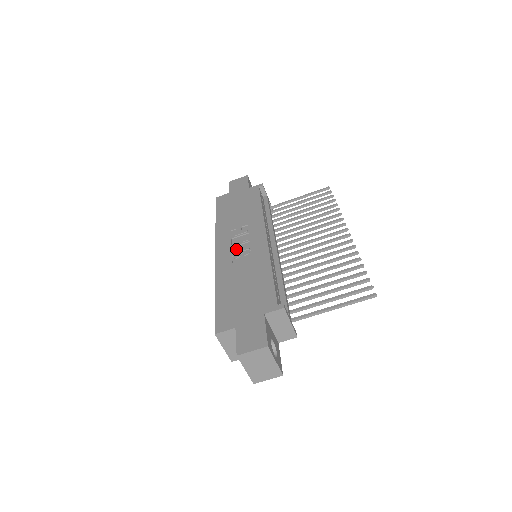
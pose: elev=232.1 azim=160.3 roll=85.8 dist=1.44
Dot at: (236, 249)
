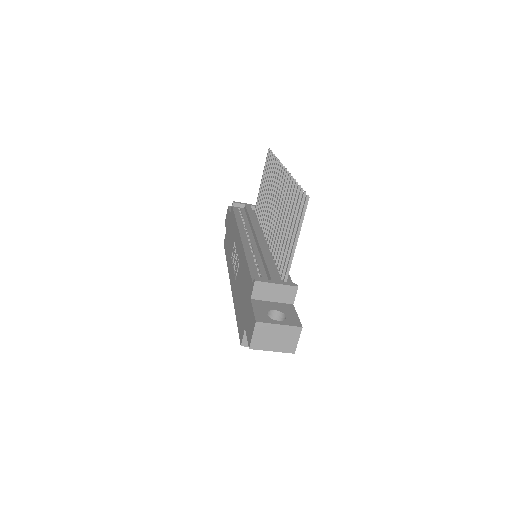
Dot at: (235, 268)
